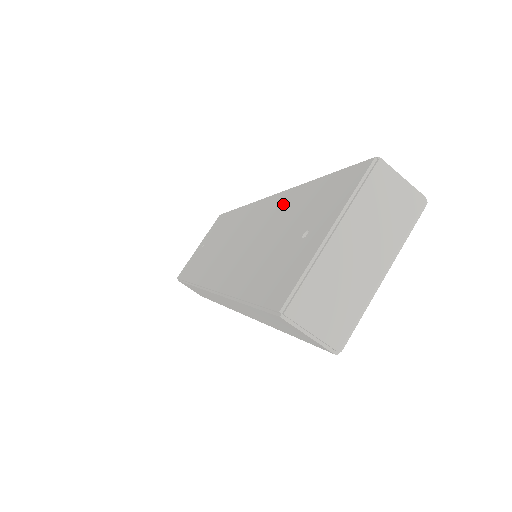
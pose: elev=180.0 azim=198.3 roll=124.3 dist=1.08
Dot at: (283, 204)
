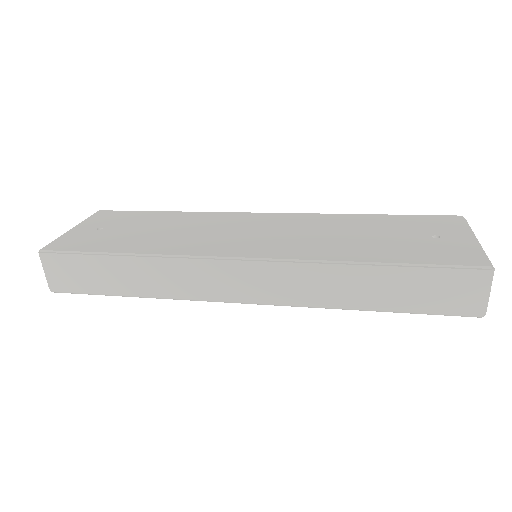
Dot at: (336, 220)
